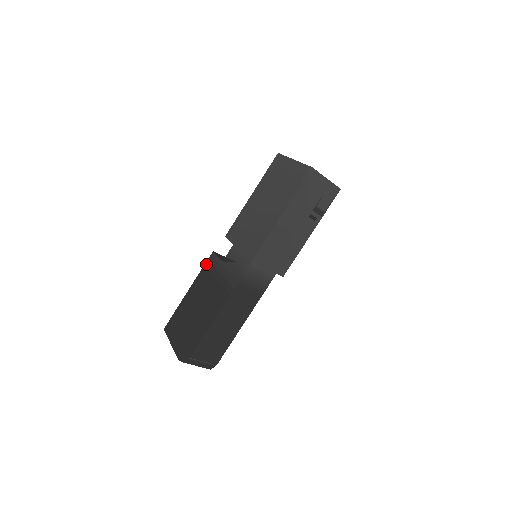
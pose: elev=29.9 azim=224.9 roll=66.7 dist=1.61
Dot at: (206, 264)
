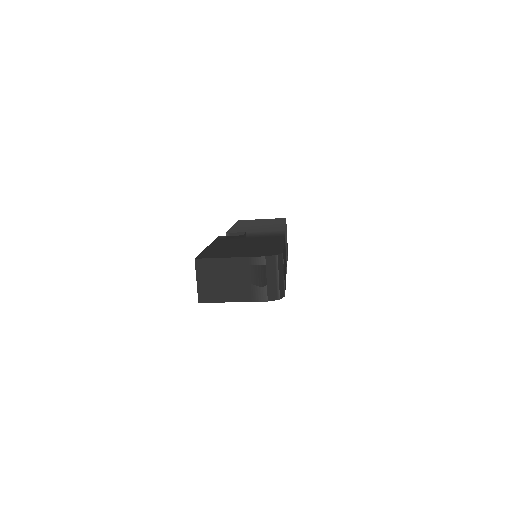
Dot at: (218, 238)
